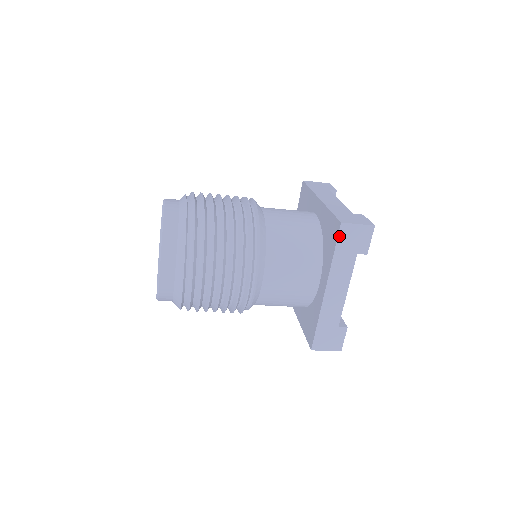
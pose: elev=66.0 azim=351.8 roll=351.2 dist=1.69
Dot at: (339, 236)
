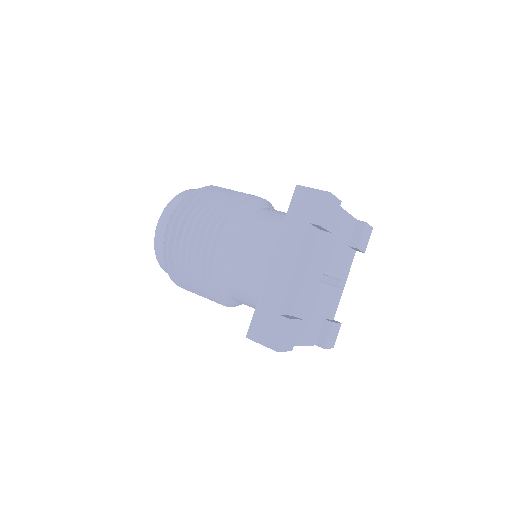
Dot at: (293, 199)
